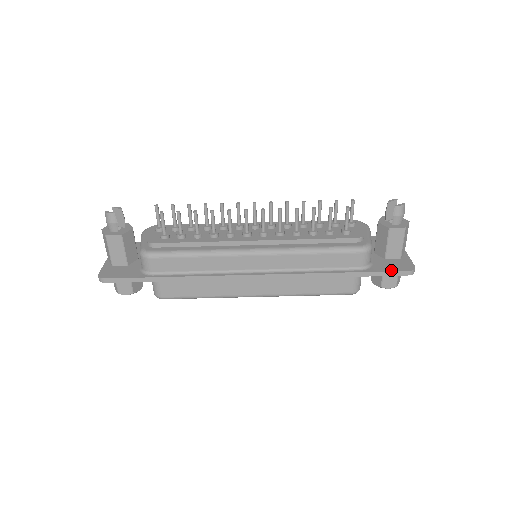
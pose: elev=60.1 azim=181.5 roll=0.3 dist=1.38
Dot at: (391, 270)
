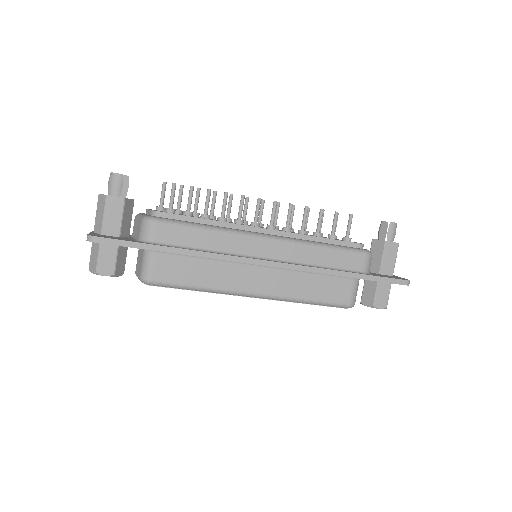
Dot at: (391, 277)
